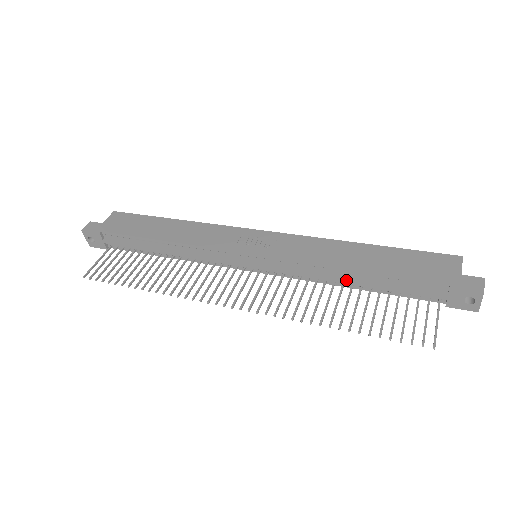
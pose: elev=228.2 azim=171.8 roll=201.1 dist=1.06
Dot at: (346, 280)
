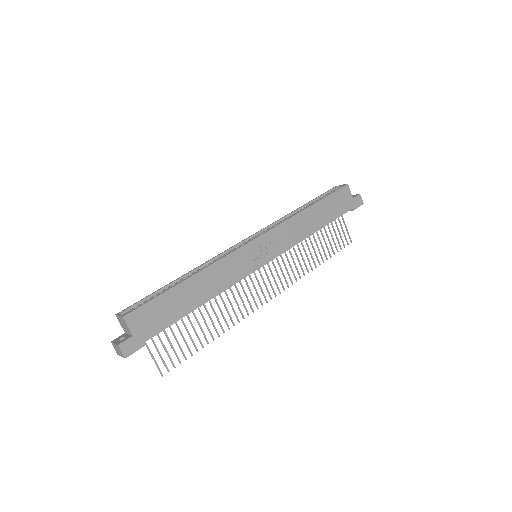
Dot at: occluded
